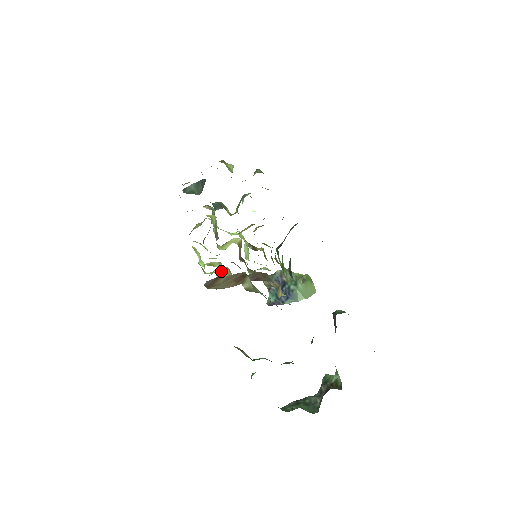
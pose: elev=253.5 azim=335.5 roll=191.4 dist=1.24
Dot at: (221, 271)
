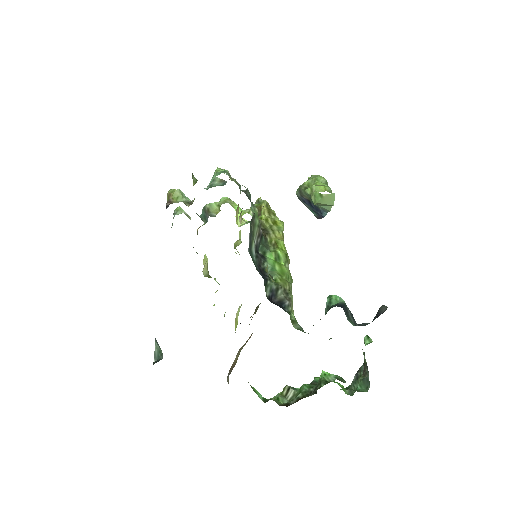
Dot at: occluded
